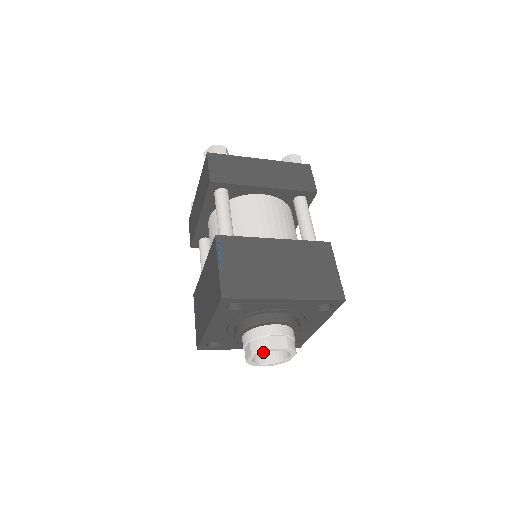
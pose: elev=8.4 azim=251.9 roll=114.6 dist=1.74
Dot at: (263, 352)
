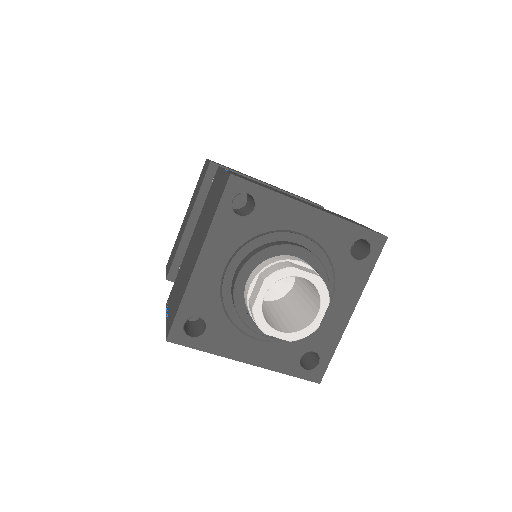
Dot at: (282, 277)
